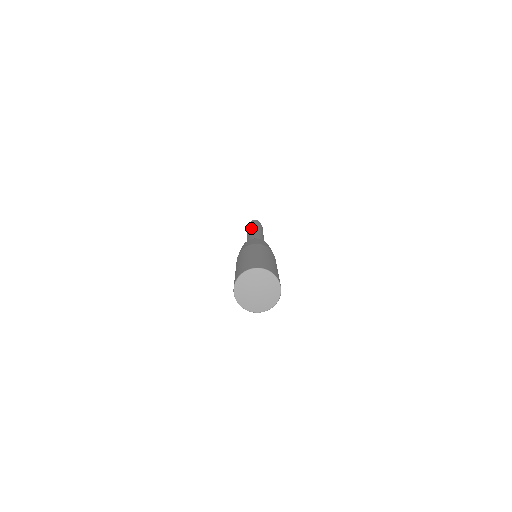
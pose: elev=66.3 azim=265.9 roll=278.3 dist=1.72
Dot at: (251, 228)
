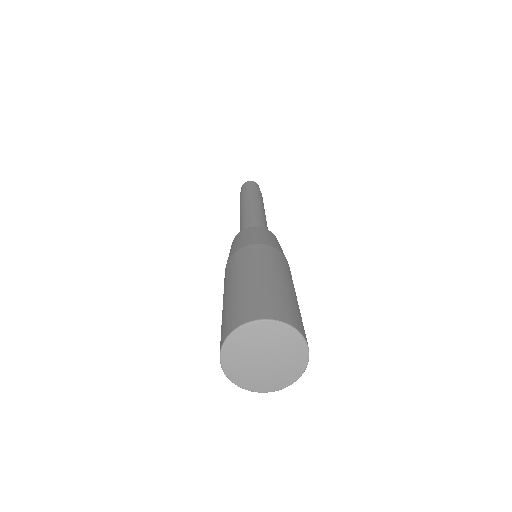
Dot at: occluded
